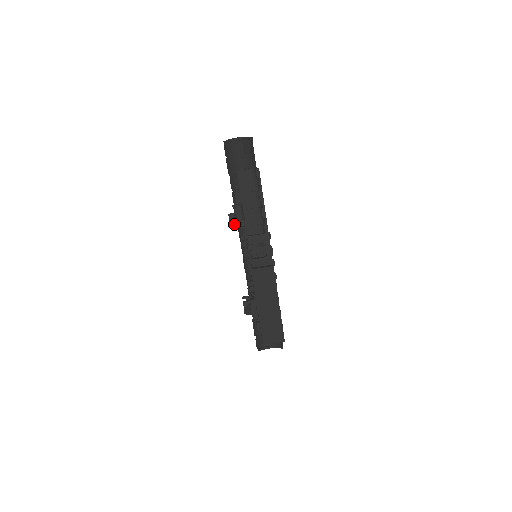
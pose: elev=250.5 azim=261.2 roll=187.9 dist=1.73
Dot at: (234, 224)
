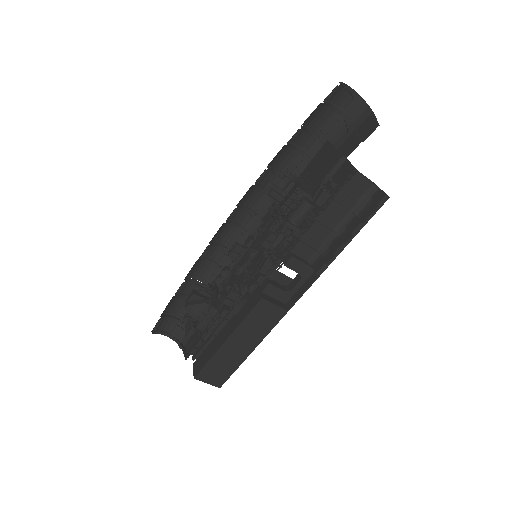
Dot at: (288, 225)
